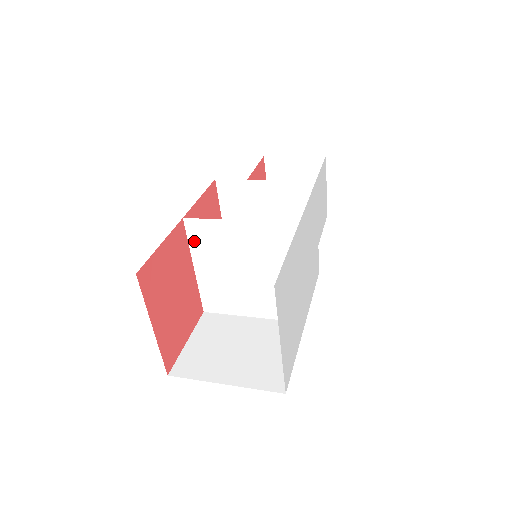
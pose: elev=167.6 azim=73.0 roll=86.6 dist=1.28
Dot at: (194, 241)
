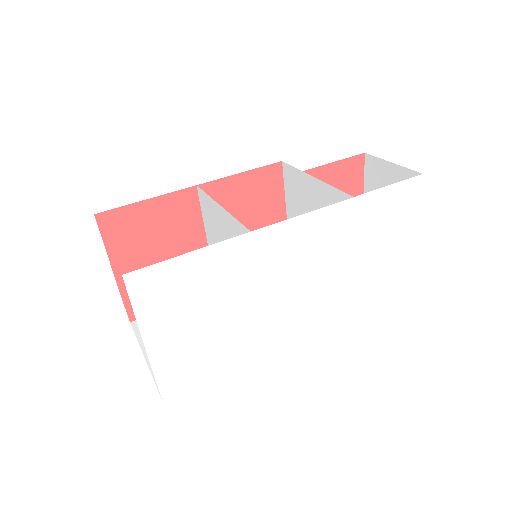
Dot at: (204, 213)
